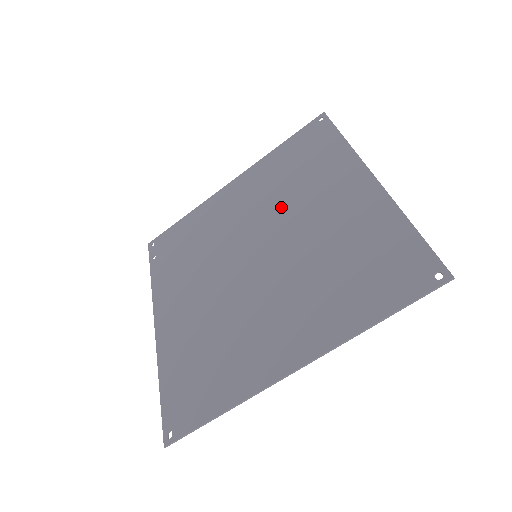
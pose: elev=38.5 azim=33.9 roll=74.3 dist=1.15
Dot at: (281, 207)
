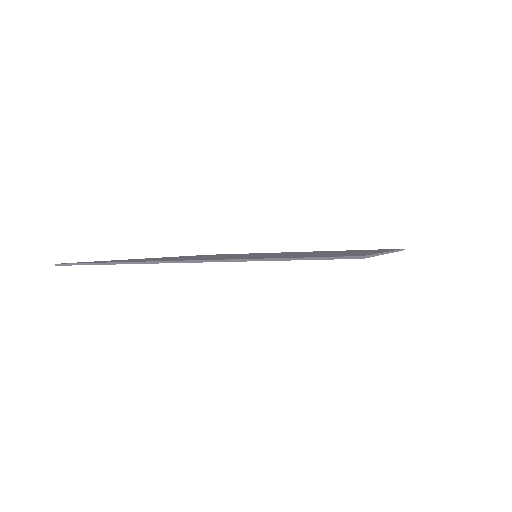
Dot at: occluded
